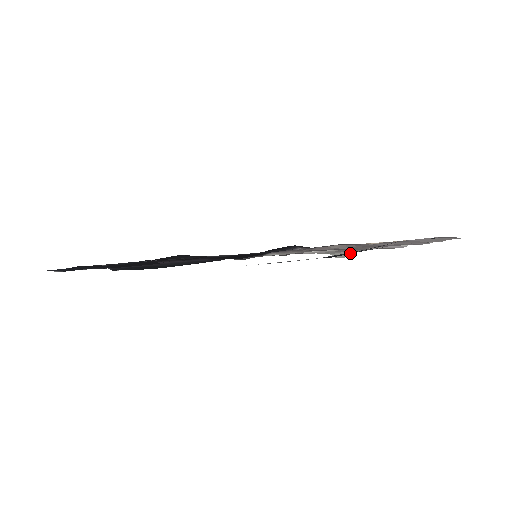
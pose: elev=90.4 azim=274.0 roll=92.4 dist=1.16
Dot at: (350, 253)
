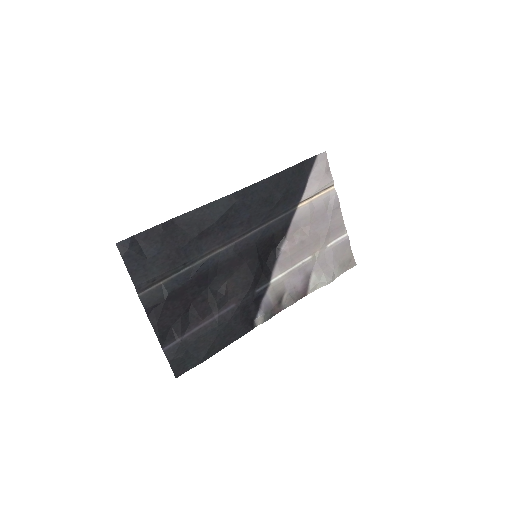
Dot at: (284, 180)
